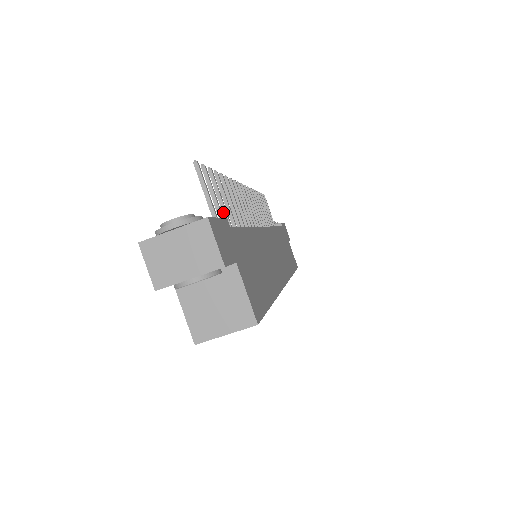
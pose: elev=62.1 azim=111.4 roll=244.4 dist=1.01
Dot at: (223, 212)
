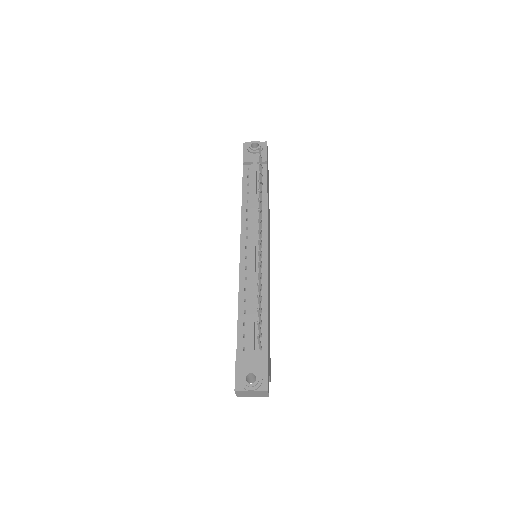
Dot at: (259, 320)
